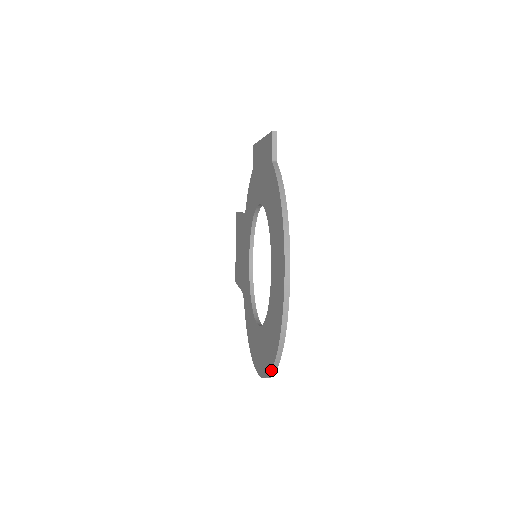
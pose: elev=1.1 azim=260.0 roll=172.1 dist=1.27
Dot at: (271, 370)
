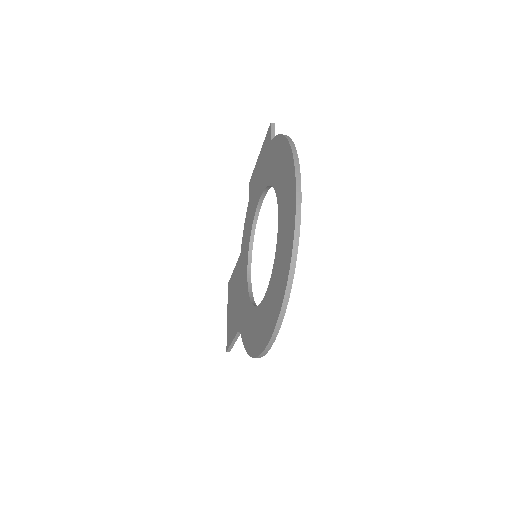
Dot at: (286, 285)
